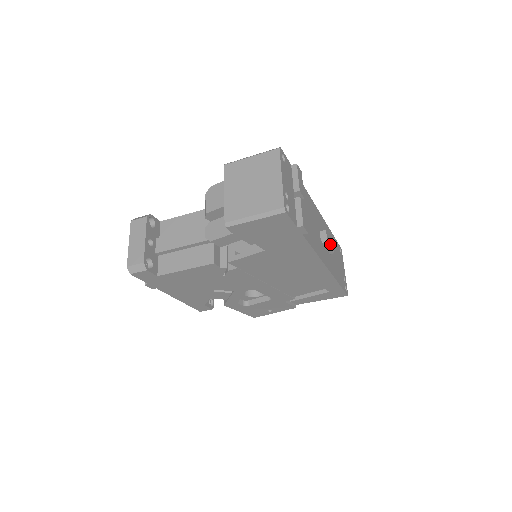
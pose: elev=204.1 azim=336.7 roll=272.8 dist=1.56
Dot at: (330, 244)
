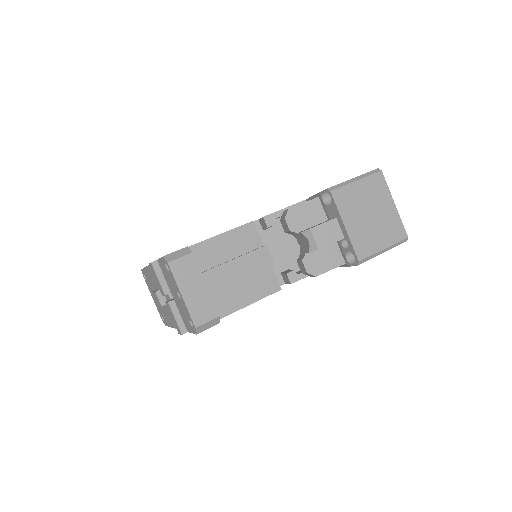
Dot at: occluded
